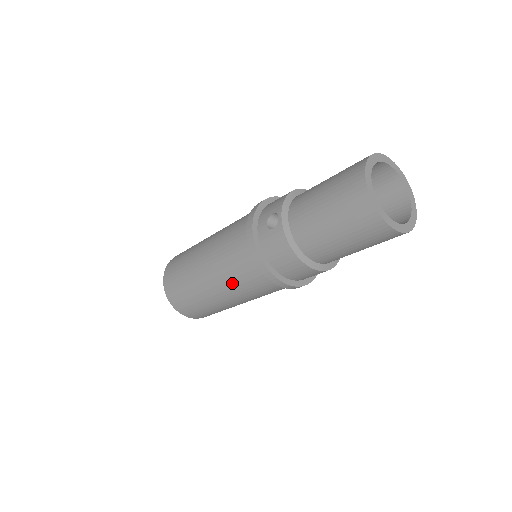
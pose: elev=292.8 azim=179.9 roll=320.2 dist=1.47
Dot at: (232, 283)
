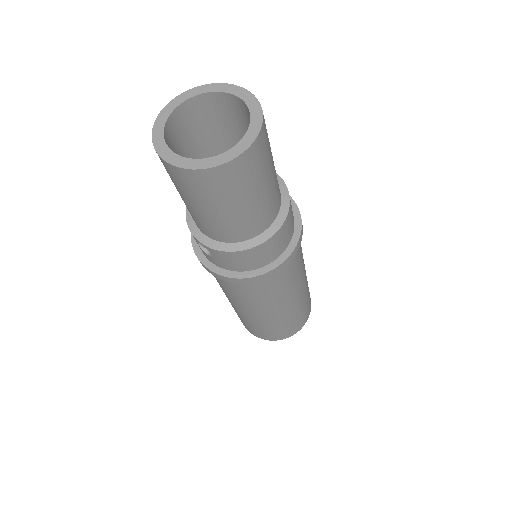
Dot at: (265, 301)
